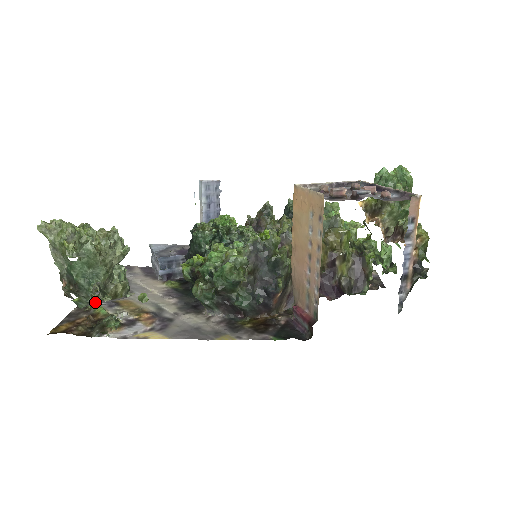
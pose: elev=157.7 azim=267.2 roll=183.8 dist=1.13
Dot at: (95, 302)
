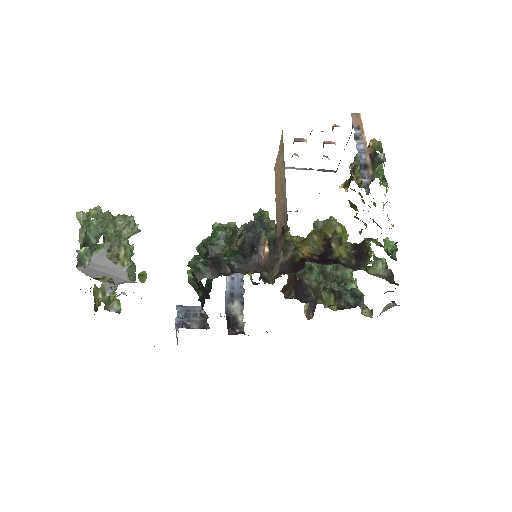
Dot at: (97, 255)
